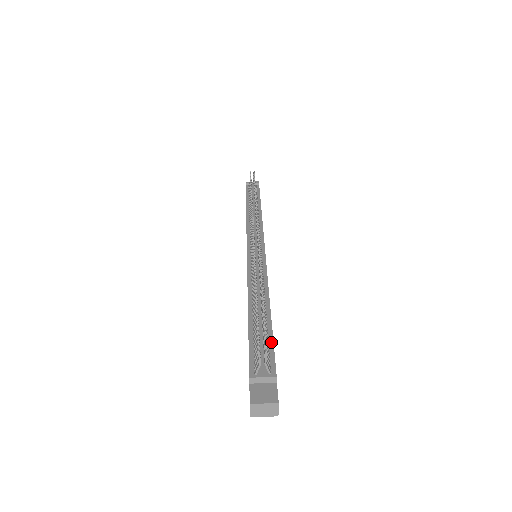
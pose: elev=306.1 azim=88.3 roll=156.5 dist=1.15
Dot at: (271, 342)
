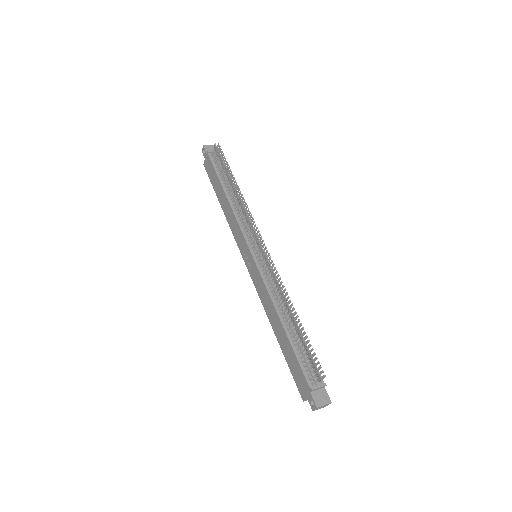
Dot at: occluded
